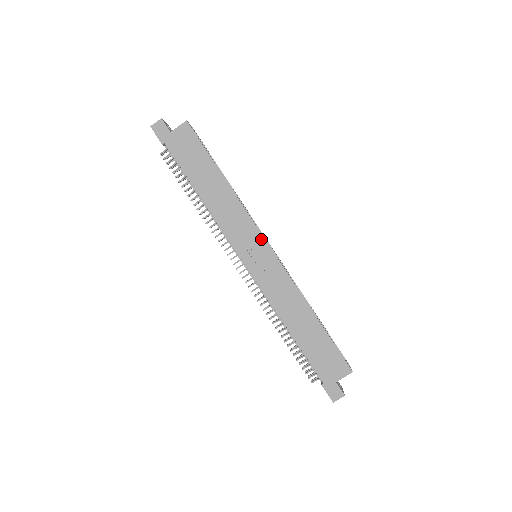
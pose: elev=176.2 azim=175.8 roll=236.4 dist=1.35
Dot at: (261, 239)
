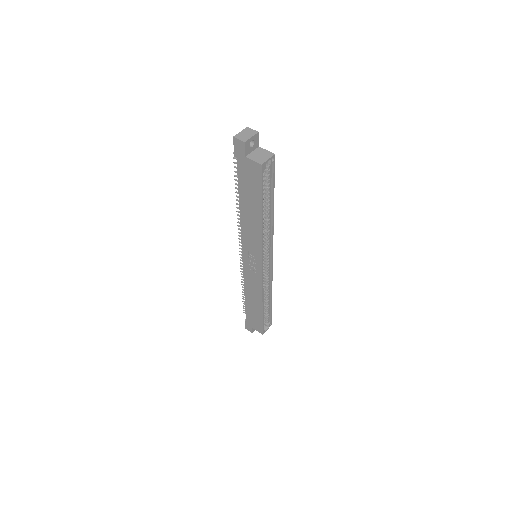
Dot at: (260, 261)
